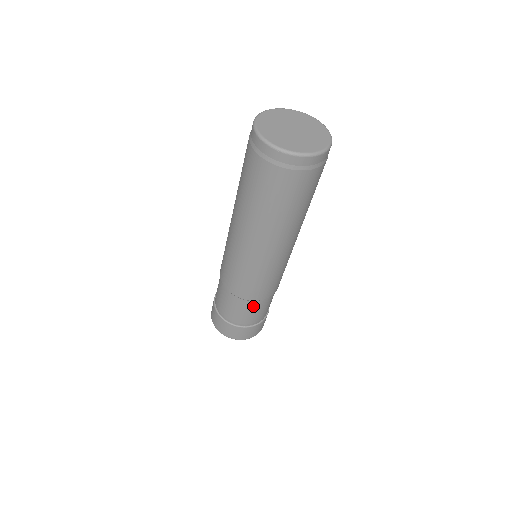
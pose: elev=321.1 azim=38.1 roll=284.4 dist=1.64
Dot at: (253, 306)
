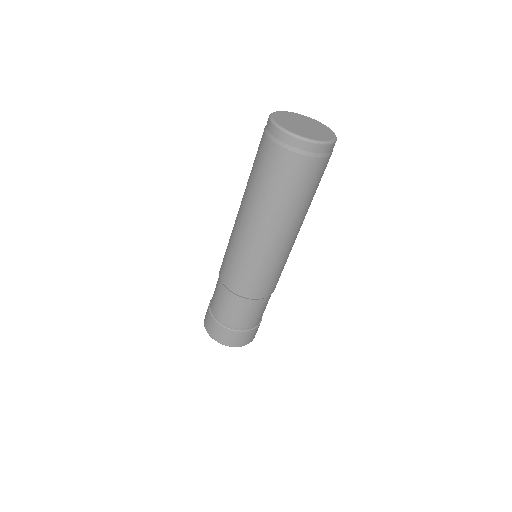
Dot at: (266, 302)
